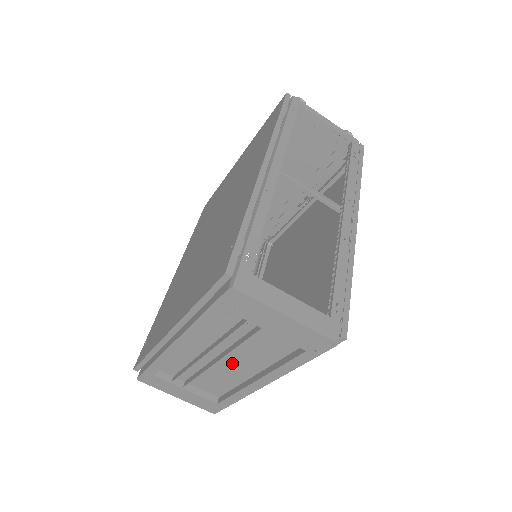
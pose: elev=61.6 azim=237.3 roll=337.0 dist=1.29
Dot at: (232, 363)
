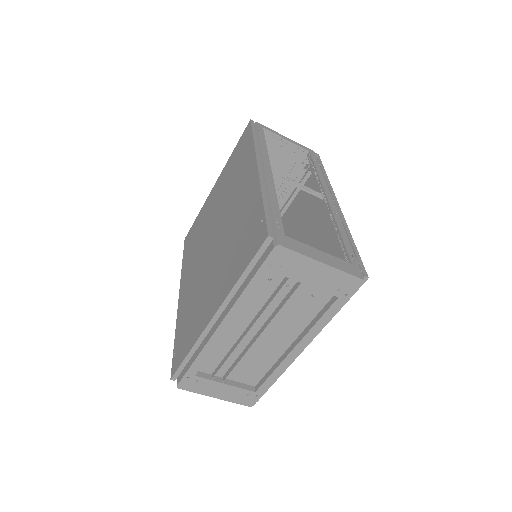
Dot at: (270, 338)
